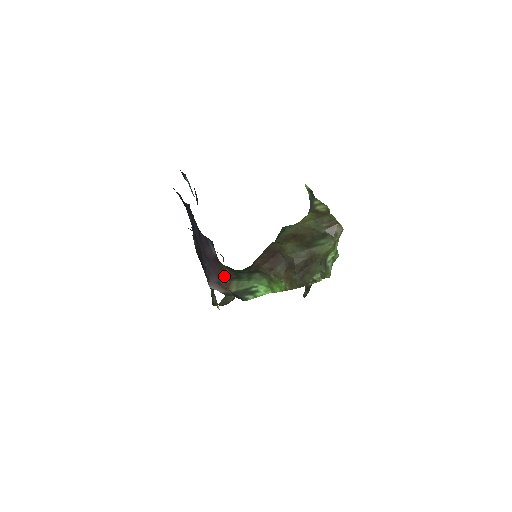
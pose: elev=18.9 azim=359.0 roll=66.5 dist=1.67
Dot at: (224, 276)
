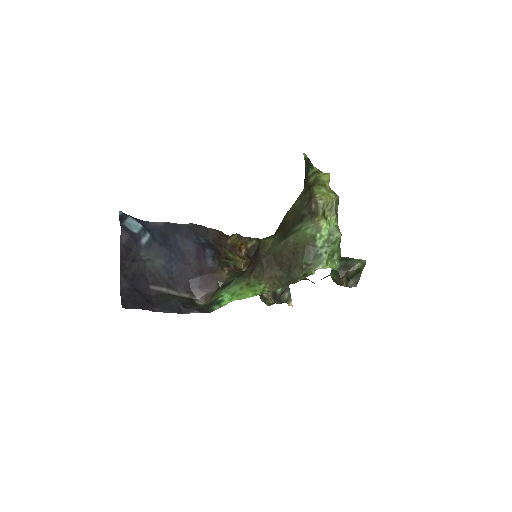
Dot at: (221, 284)
